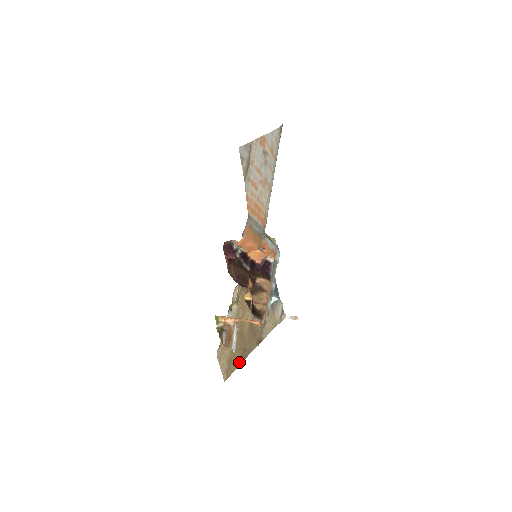
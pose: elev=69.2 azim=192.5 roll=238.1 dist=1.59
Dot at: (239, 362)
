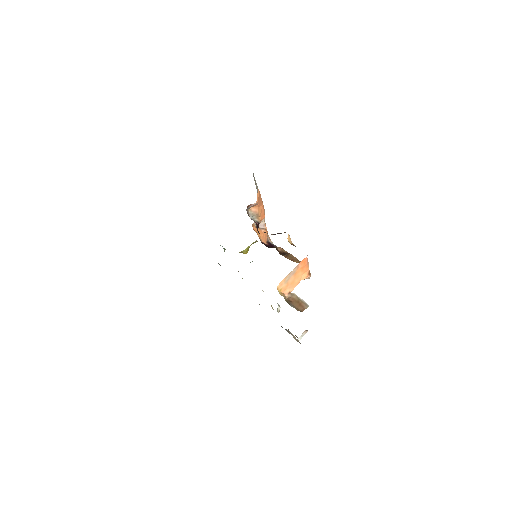
Dot at: occluded
